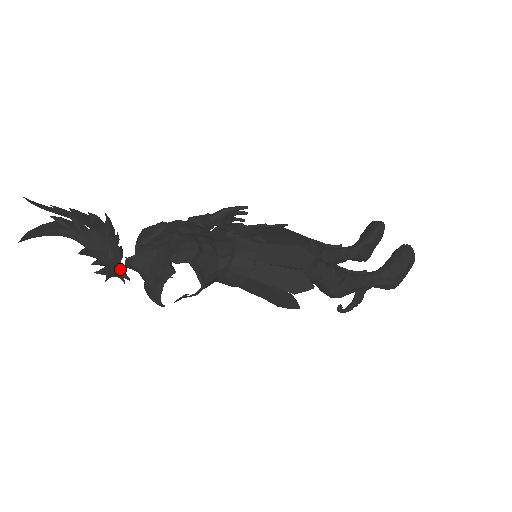
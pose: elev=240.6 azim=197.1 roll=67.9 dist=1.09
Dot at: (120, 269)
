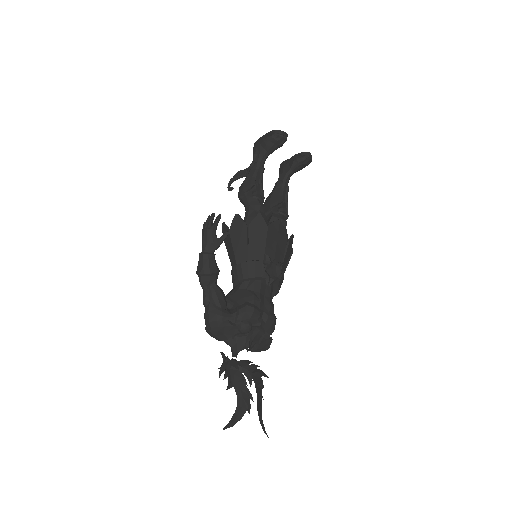
Dot at: (253, 368)
